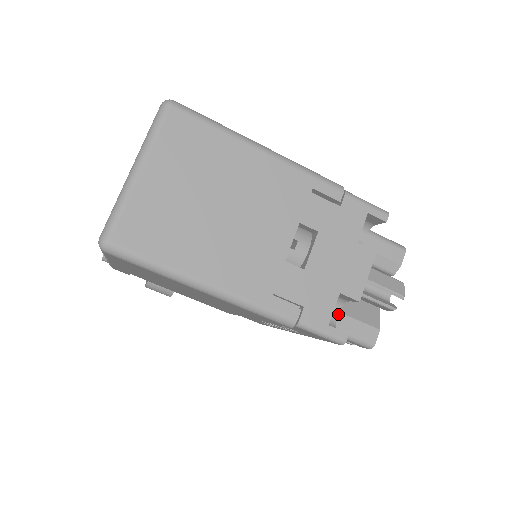
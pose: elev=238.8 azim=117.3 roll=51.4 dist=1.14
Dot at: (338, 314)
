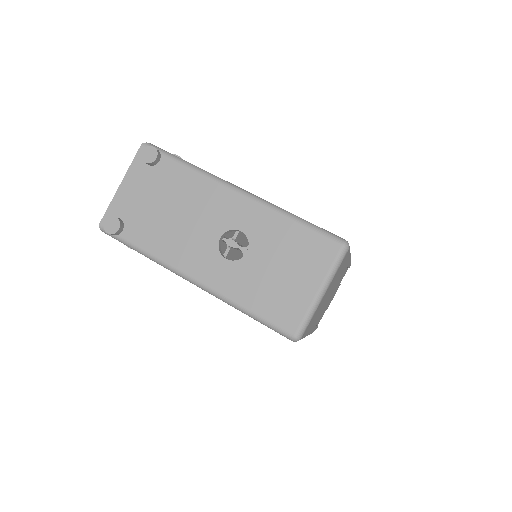
Dot at: occluded
